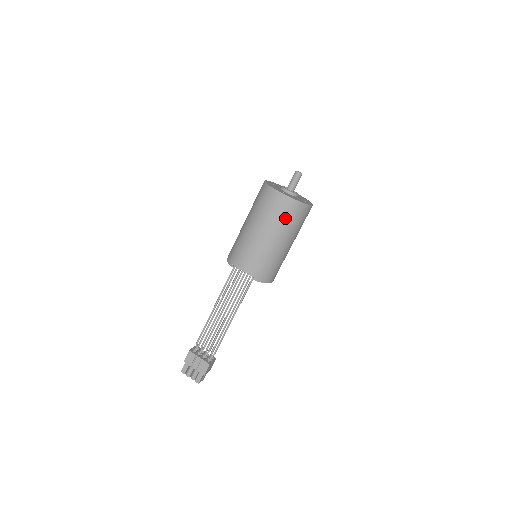
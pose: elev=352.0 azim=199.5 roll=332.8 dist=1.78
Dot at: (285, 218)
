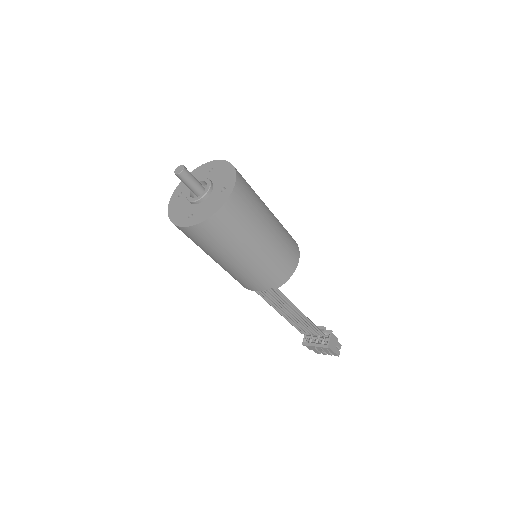
Dot at: (222, 239)
